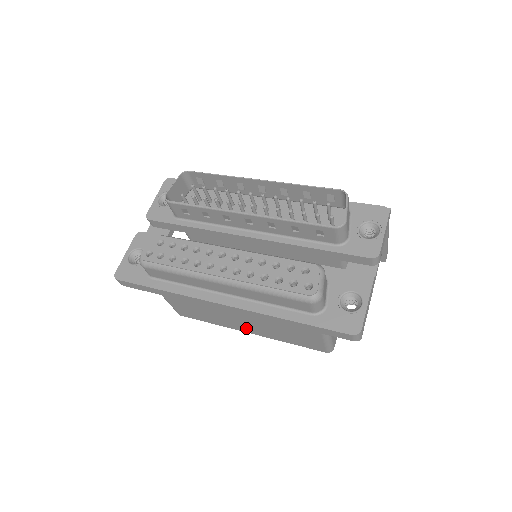
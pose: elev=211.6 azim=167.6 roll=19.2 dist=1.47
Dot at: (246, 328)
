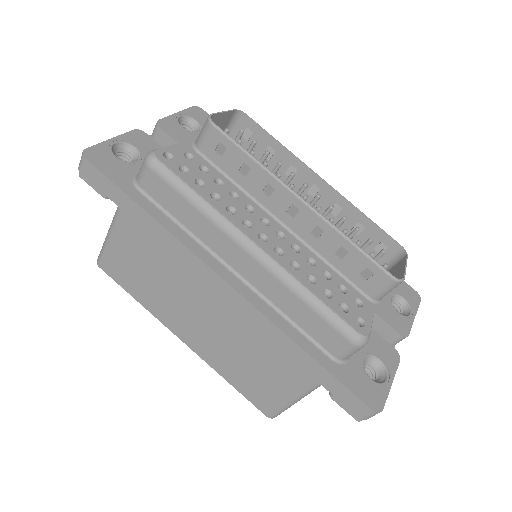
Dot at: (188, 332)
